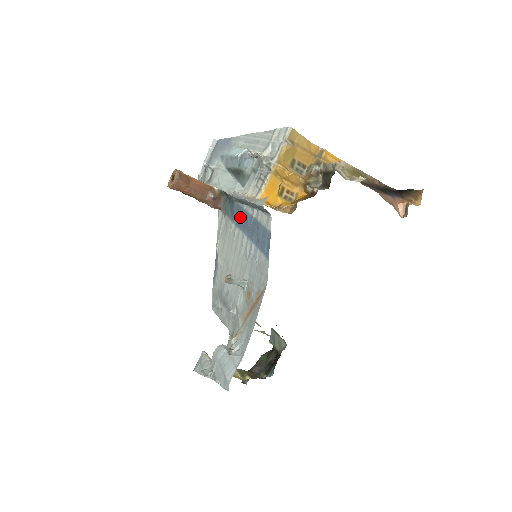
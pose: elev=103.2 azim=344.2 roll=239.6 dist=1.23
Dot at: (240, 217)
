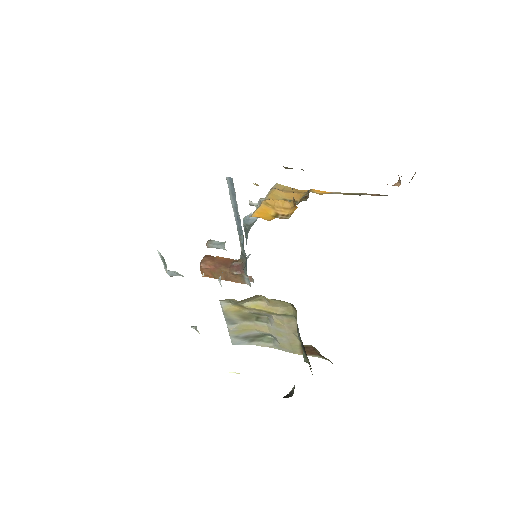
Dot at: occluded
